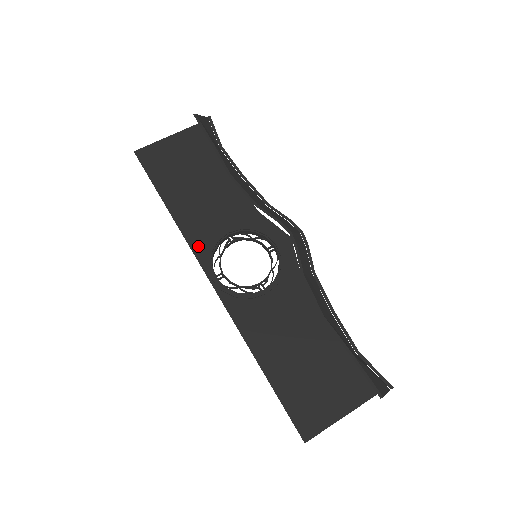
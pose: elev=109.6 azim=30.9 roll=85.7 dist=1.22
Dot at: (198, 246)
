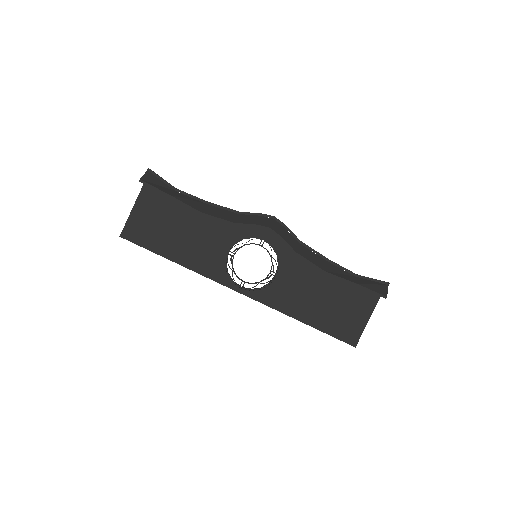
Dot at: (215, 275)
